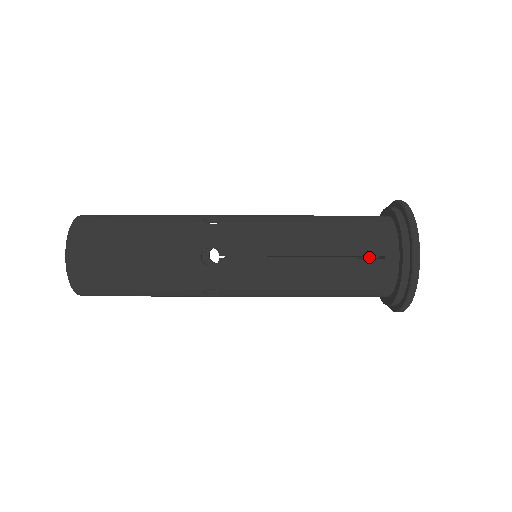
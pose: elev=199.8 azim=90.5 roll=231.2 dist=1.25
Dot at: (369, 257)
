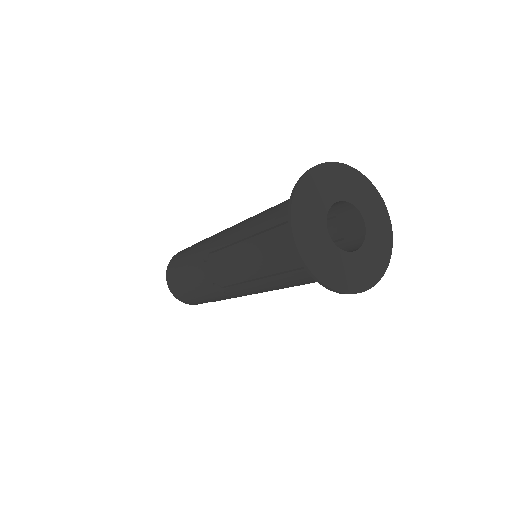
Dot at: (345, 240)
